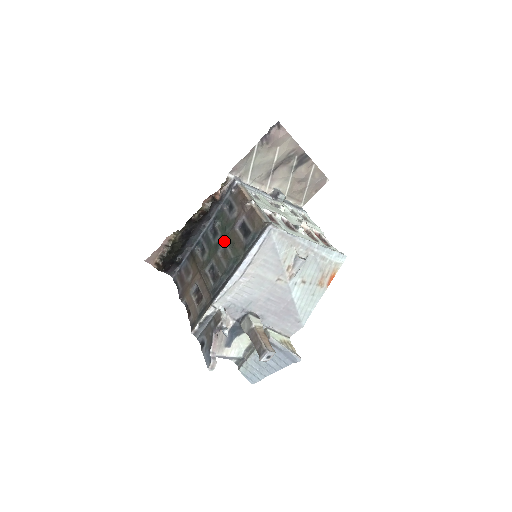
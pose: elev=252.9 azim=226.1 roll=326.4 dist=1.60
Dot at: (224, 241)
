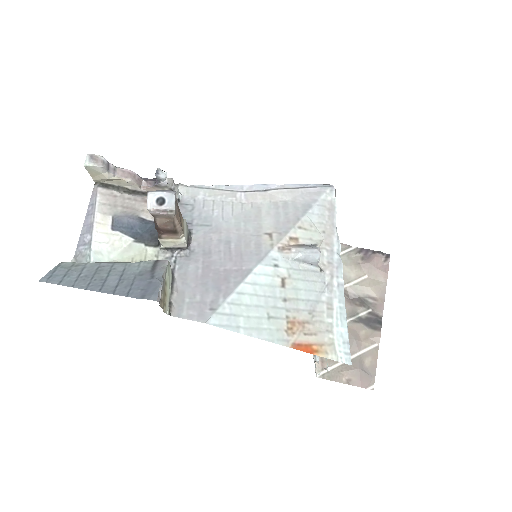
Dot at: occluded
